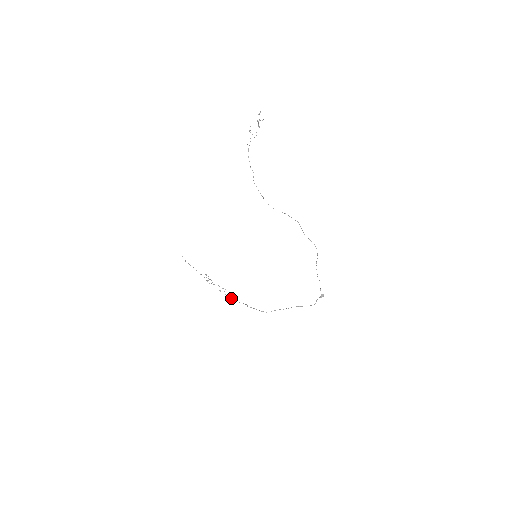
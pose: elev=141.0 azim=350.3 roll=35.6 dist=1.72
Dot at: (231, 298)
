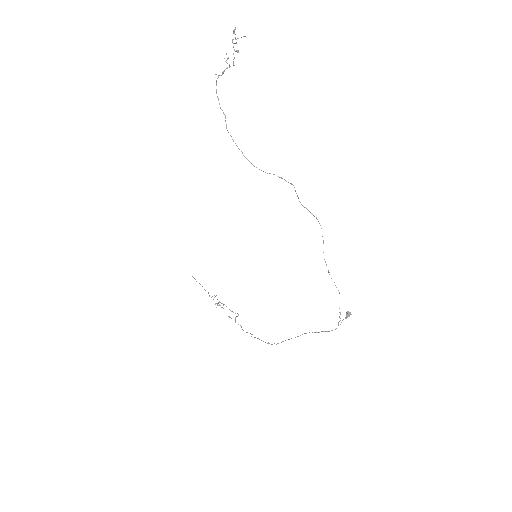
Dot at: (241, 327)
